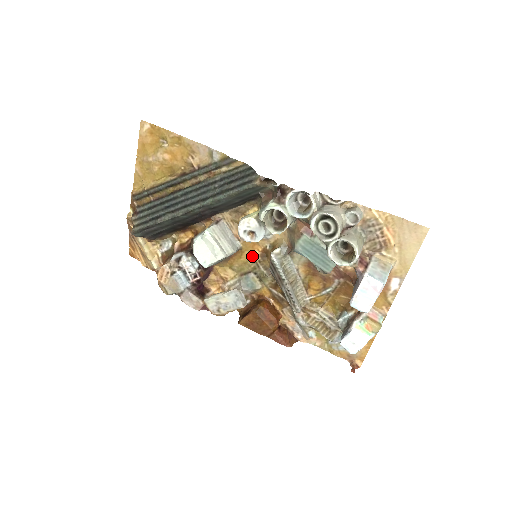
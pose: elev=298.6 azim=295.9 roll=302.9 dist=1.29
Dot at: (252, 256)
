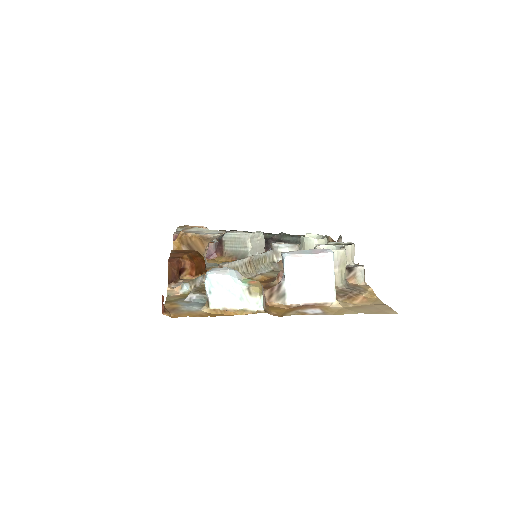
Dot at: occluded
